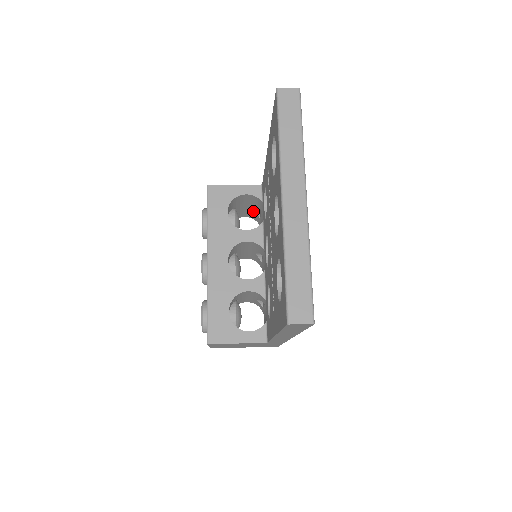
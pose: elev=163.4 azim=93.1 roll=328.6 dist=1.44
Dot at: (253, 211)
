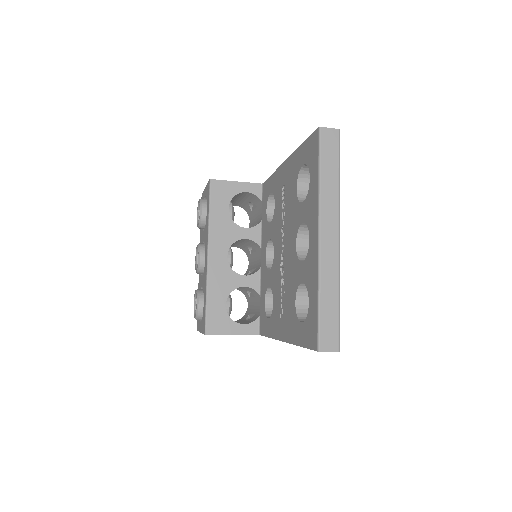
Dot at: (246, 203)
